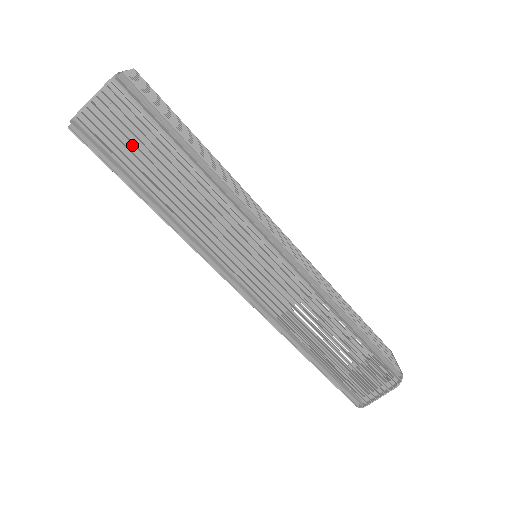
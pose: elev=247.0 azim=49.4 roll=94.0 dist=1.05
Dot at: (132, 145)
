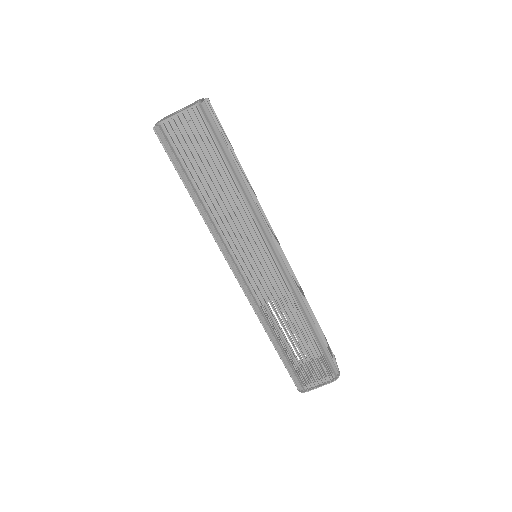
Dot at: (196, 153)
